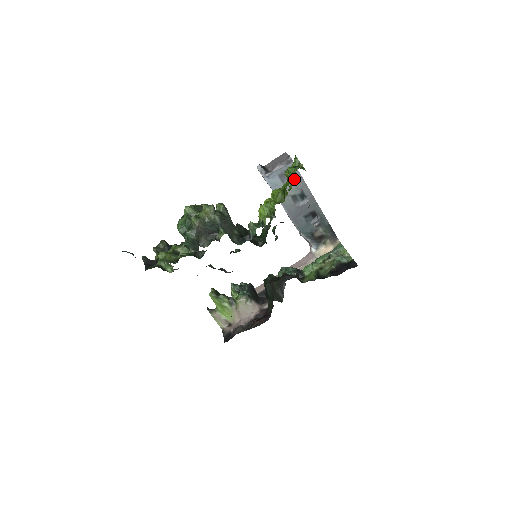
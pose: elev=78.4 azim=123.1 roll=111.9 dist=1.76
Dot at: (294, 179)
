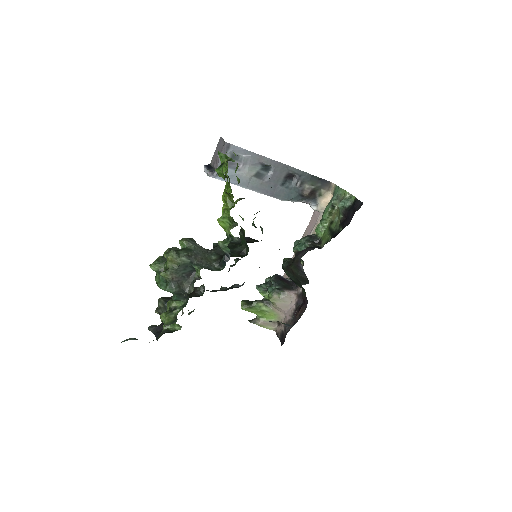
Dot at: (236, 169)
